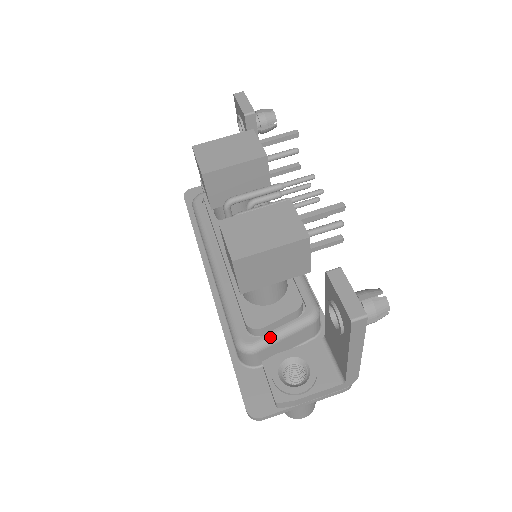
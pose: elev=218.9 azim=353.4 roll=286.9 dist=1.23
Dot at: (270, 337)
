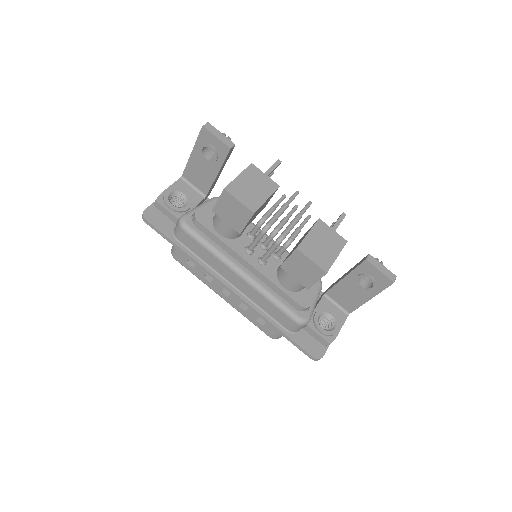
Dot at: (313, 308)
